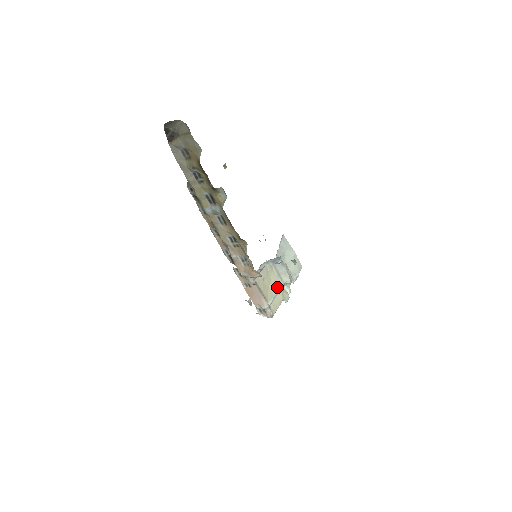
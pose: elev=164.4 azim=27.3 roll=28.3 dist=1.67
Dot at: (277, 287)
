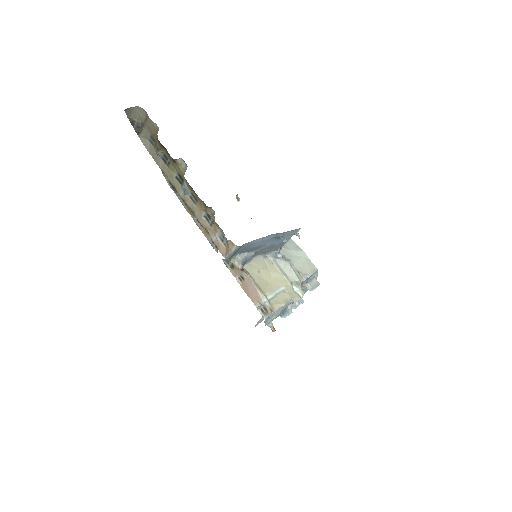
Dot at: (281, 284)
